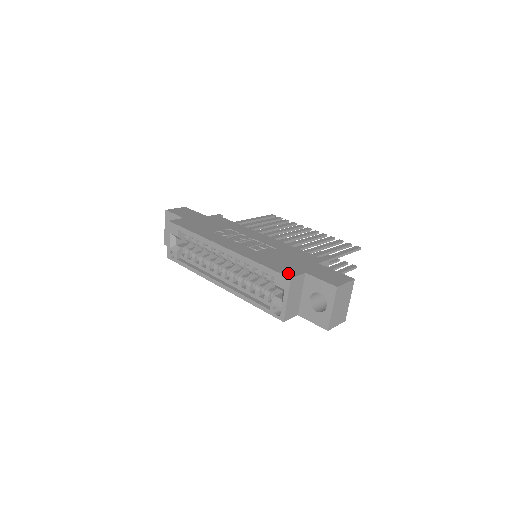
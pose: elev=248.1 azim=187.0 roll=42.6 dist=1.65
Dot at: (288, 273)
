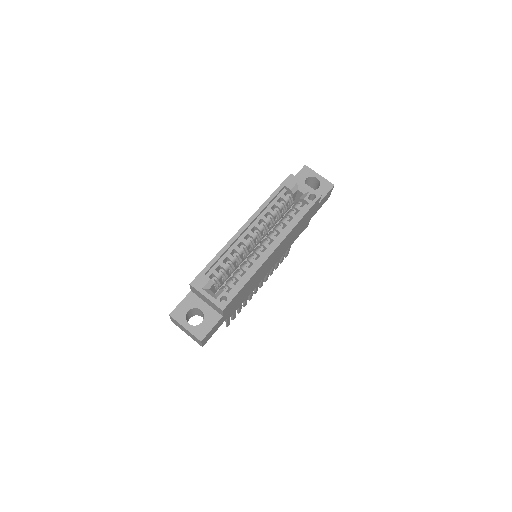
Dot at: occluded
